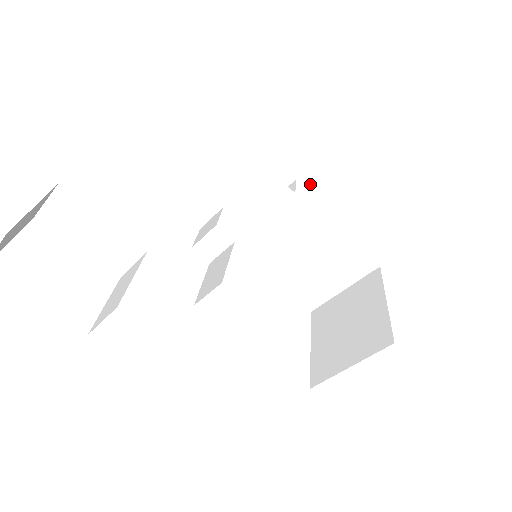
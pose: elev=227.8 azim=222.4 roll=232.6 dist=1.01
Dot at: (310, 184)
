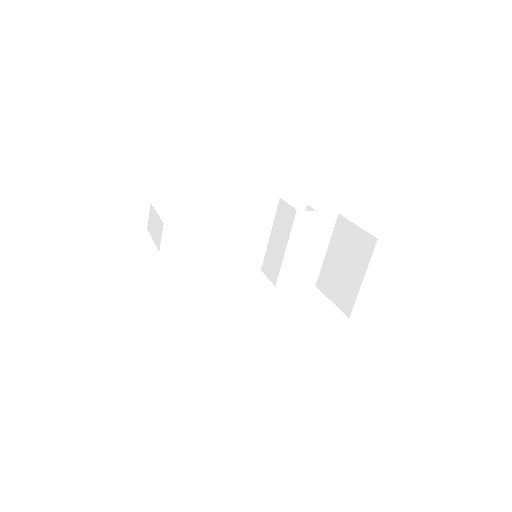
Dot at: (347, 224)
